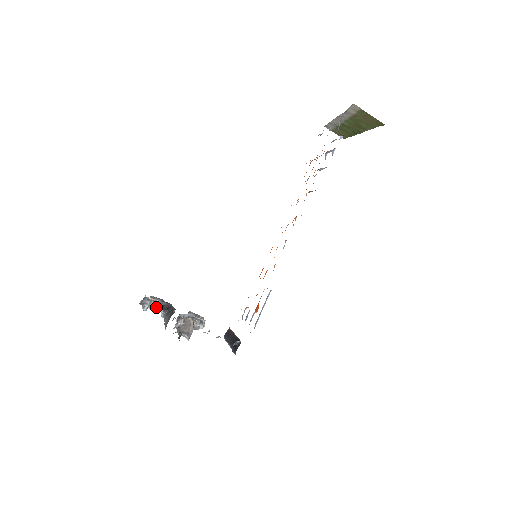
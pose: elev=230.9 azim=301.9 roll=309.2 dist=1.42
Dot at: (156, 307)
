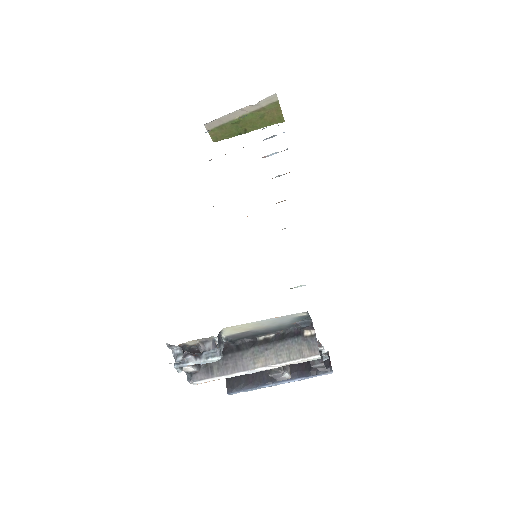
Dot at: occluded
